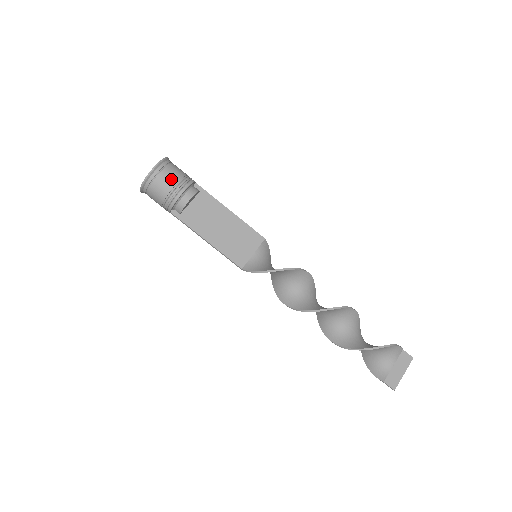
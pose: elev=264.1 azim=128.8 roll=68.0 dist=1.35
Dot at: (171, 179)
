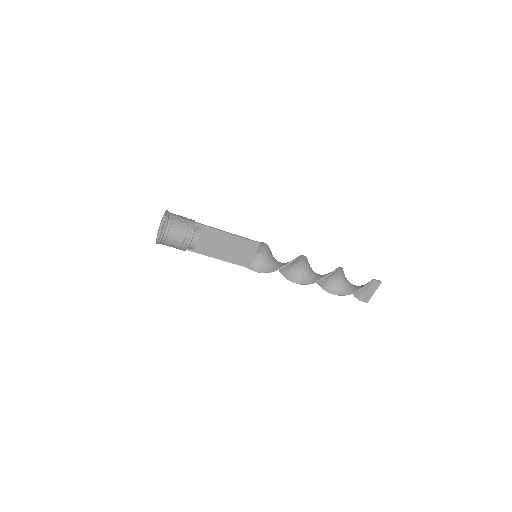
Dot at: (177, 239)
